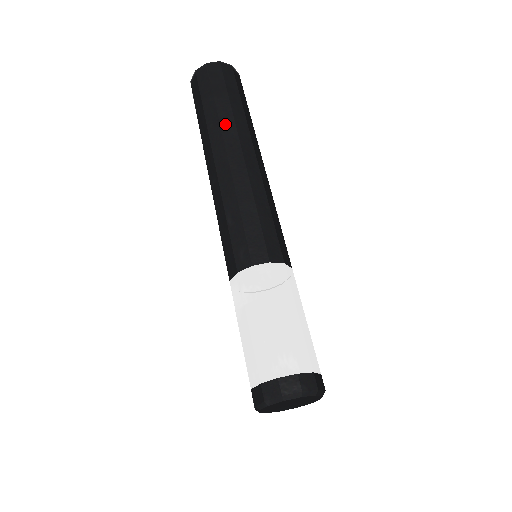
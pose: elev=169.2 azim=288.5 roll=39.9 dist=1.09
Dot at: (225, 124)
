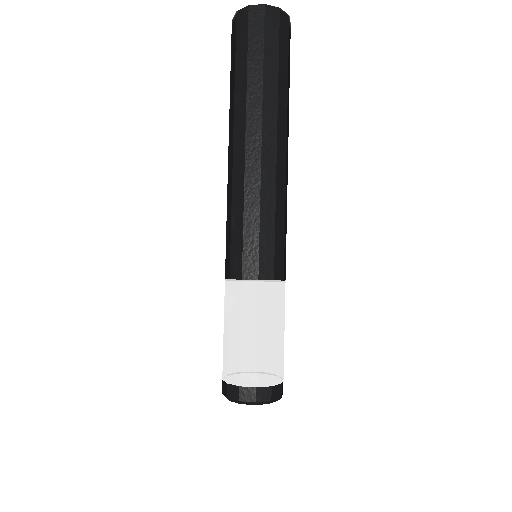
Dot at: (251, 103)
